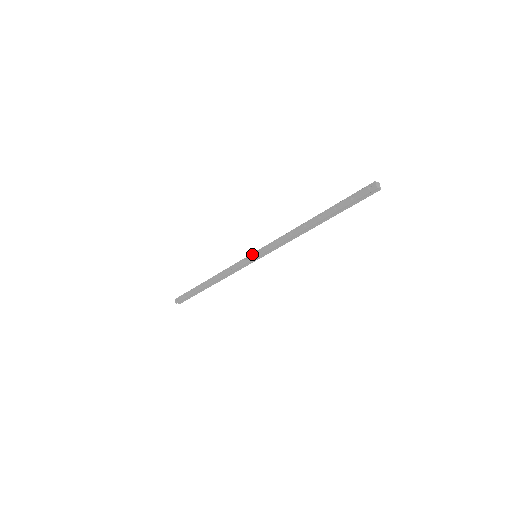
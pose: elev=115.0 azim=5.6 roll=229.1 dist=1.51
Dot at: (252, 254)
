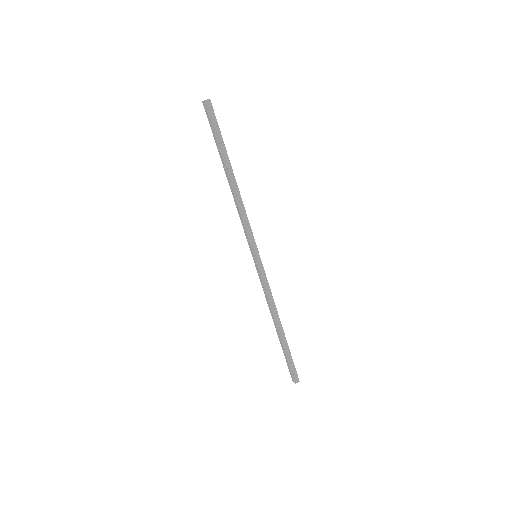
Dot at: (253, 259)
